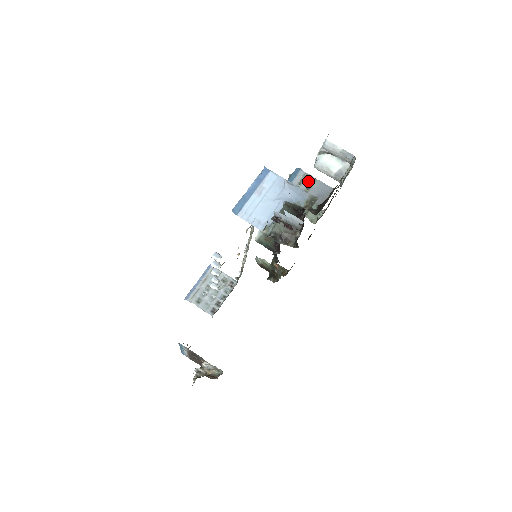
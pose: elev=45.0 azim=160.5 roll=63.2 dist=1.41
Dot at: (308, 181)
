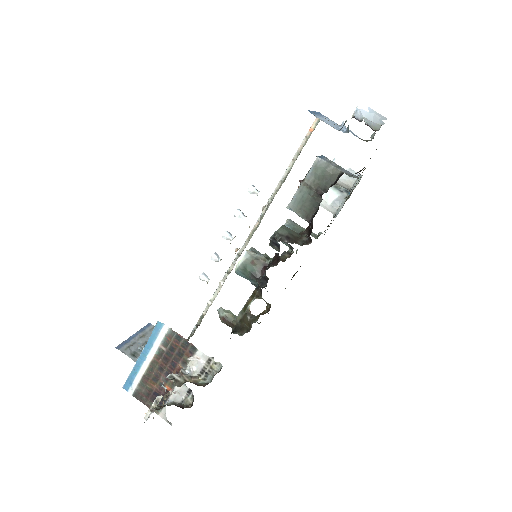
Dot at: (335, 164)
